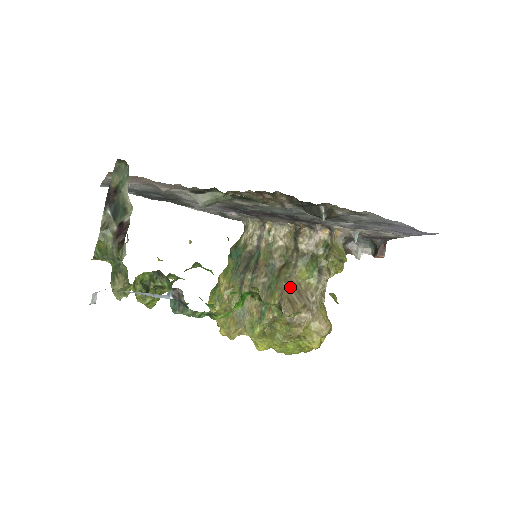
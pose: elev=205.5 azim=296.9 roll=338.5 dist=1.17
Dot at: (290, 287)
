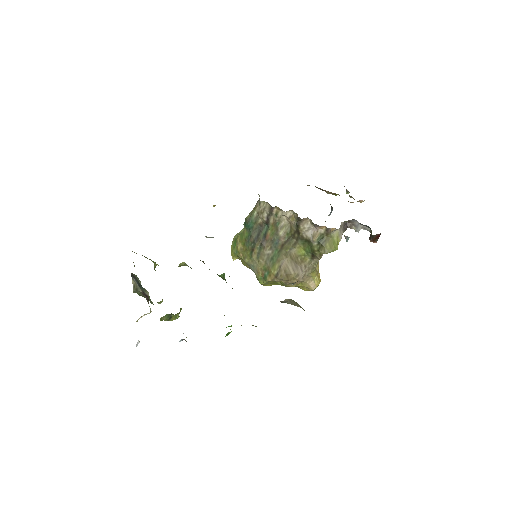
Dot at: (288, 260)
